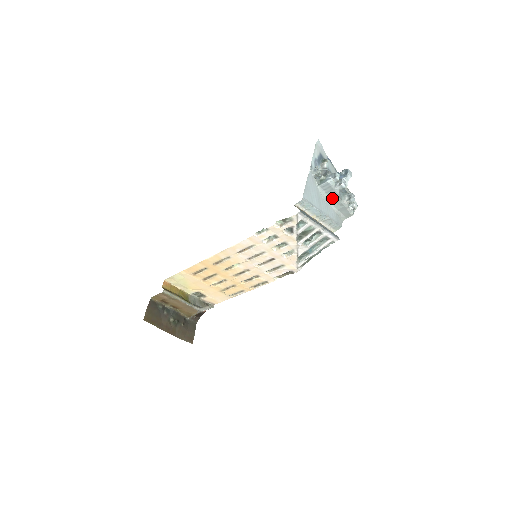
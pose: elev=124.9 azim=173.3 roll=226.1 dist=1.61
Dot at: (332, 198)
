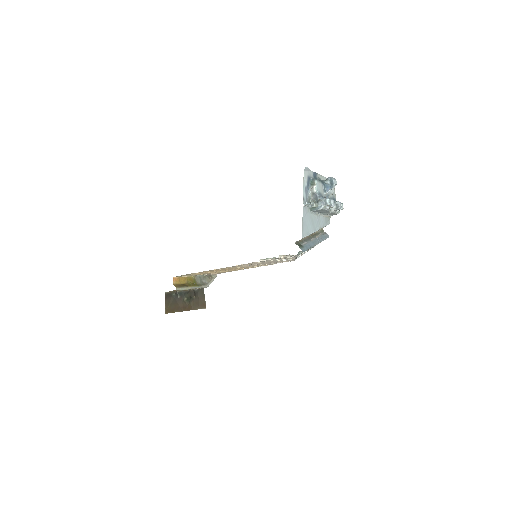
Dot at: (322, 212)
